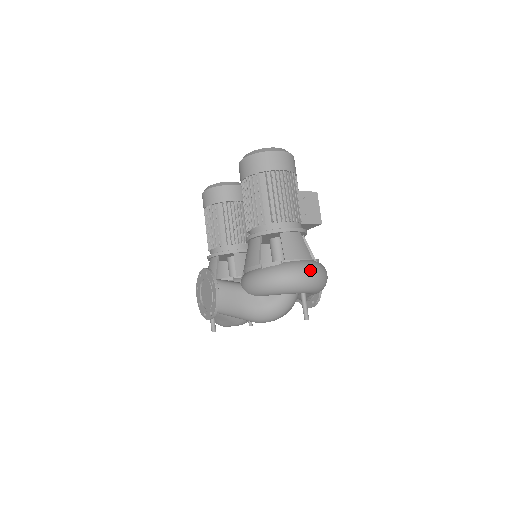
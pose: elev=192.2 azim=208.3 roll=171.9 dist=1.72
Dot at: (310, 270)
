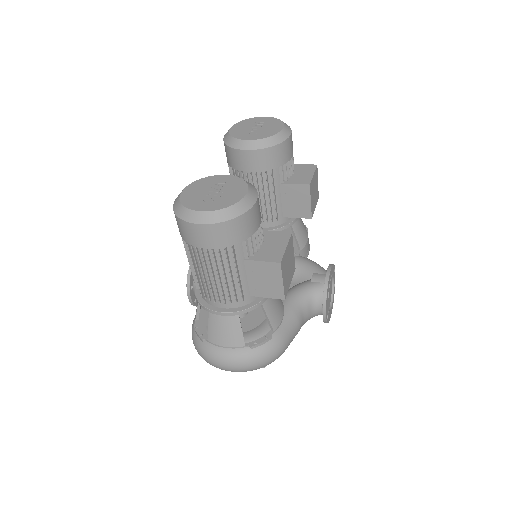
Dot at: (228, 364)
